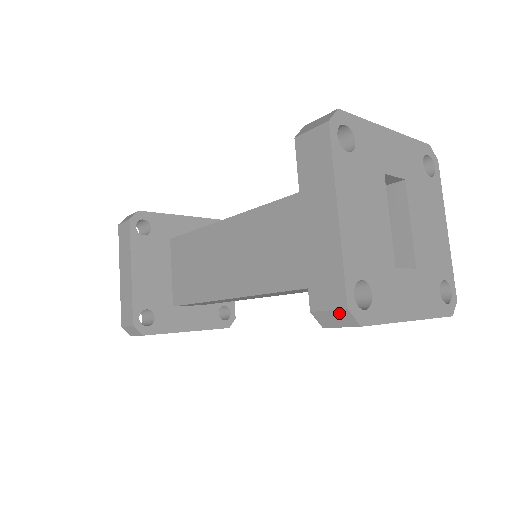
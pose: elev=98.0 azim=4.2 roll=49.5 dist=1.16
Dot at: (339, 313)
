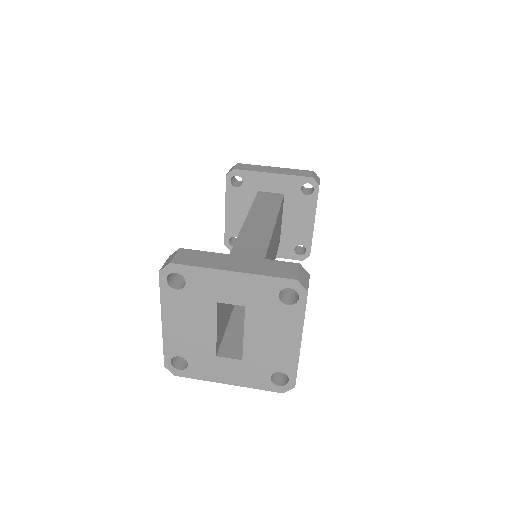
Dot at: occluded
